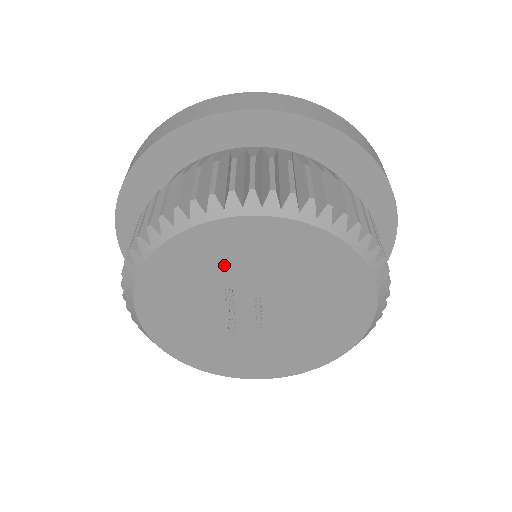
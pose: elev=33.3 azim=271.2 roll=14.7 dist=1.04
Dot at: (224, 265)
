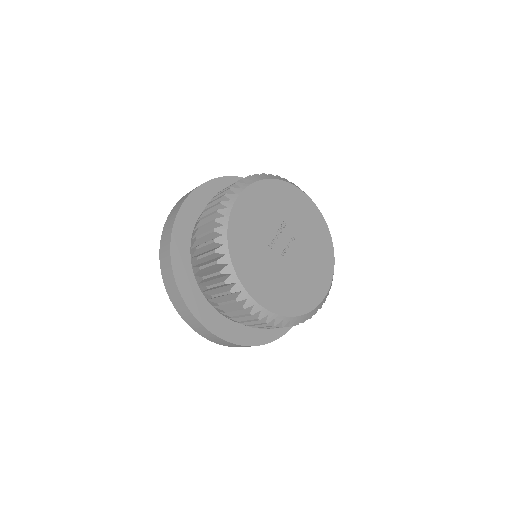
Dot at: (291, 210)
